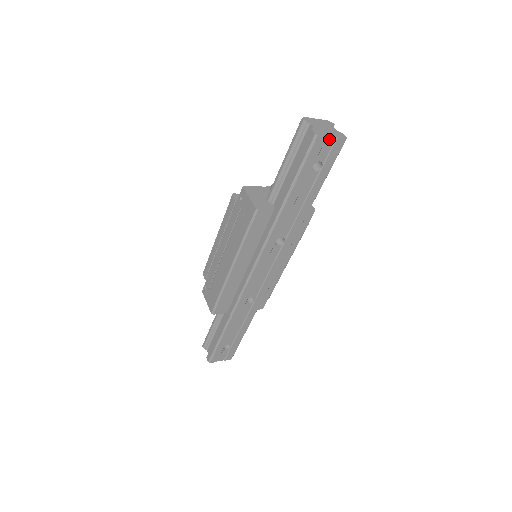
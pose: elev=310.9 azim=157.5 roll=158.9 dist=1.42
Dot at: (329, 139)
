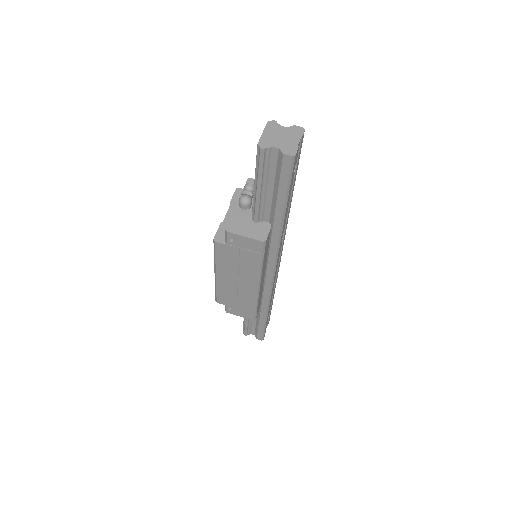
Dot at: (298, 146)
